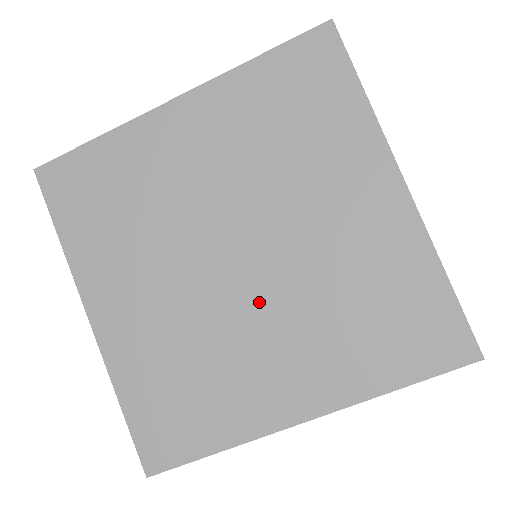
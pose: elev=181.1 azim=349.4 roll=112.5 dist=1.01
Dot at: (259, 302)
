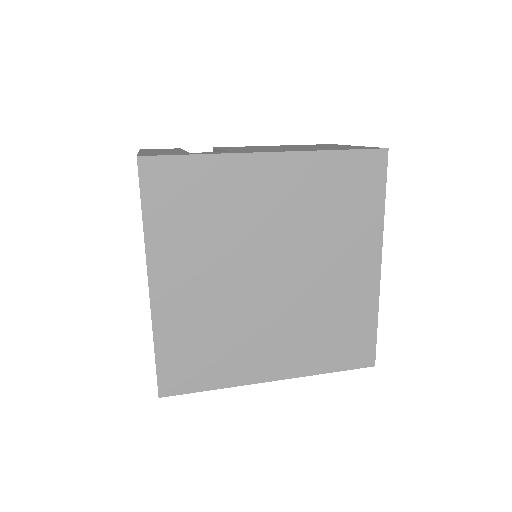
Dot at: (274, 308)
